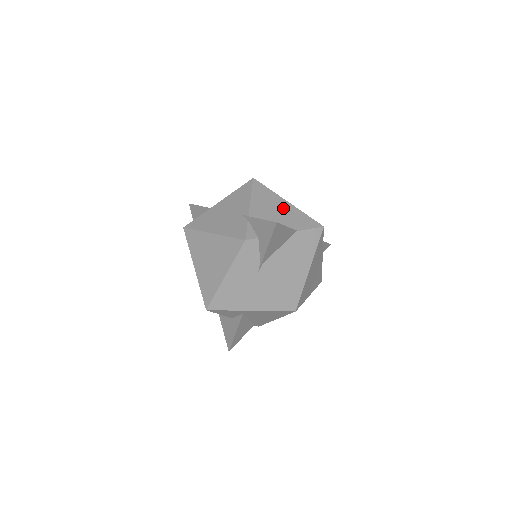
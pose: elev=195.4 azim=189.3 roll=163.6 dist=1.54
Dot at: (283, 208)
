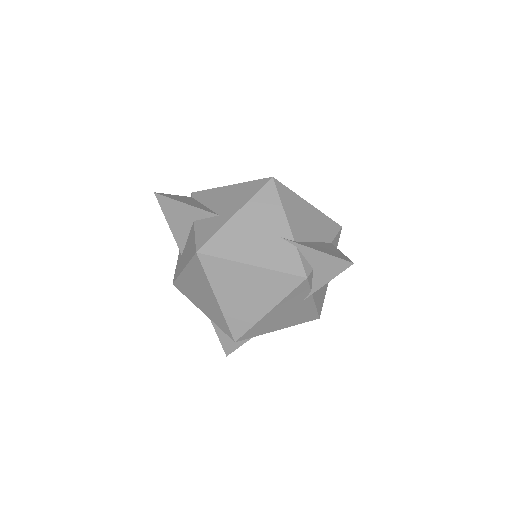
Dot at: (311, 215)
